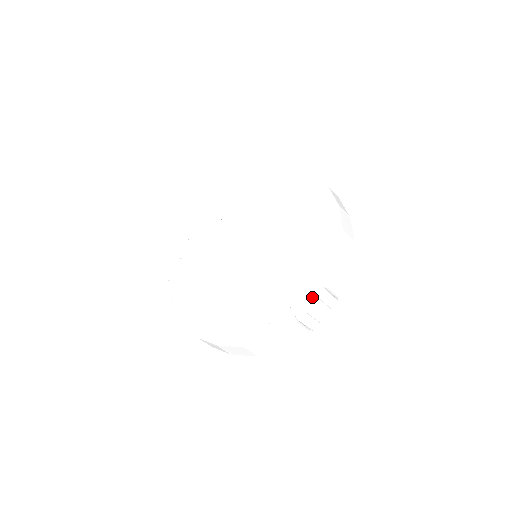
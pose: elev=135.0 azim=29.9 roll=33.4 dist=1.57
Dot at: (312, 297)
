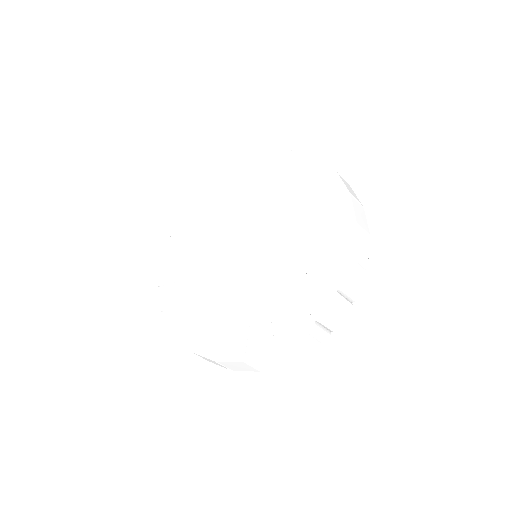
Dot at: (298, 328)
